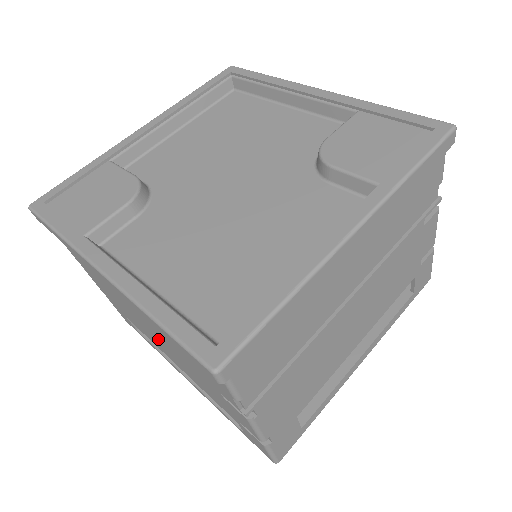
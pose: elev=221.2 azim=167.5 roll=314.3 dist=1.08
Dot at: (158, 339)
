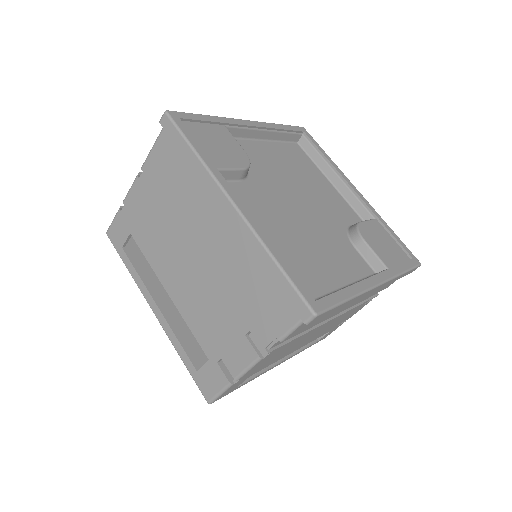
Dot at: (193, 269)
